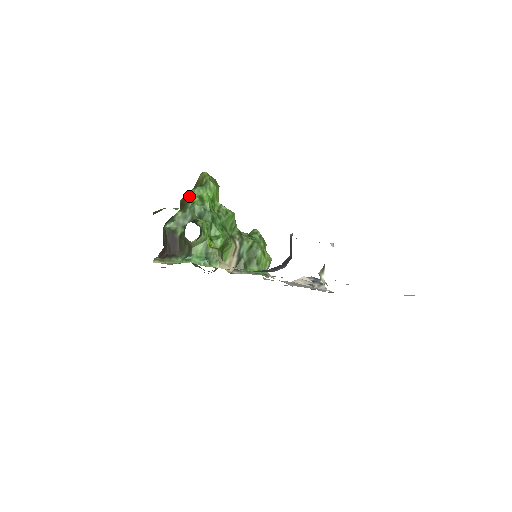
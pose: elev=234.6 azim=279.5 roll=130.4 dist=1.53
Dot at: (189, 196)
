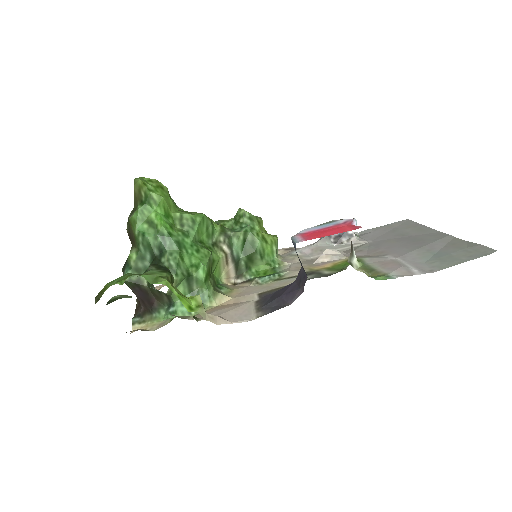
Dot at: (133, 226)
